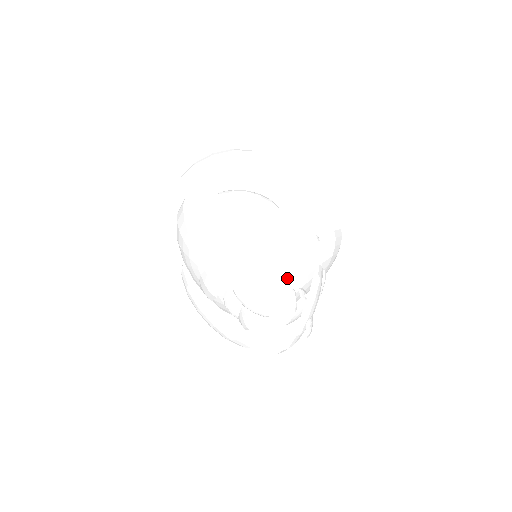
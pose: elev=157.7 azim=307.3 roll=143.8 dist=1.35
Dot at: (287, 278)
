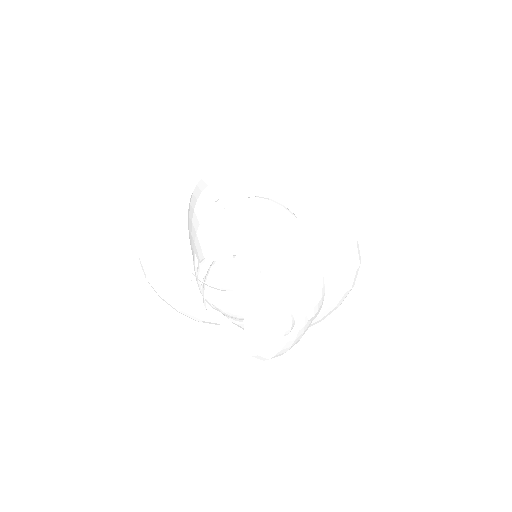
Dot at: (249, 256)
